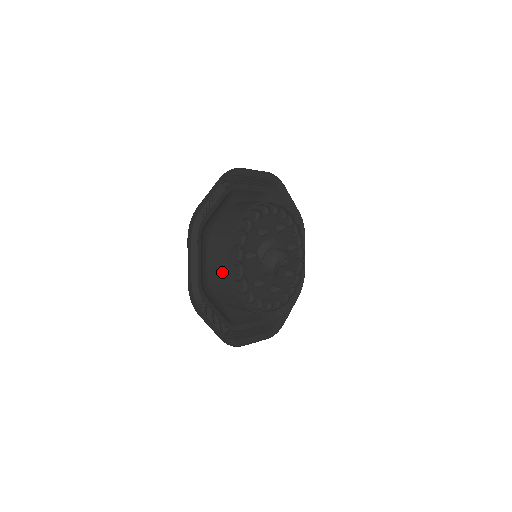
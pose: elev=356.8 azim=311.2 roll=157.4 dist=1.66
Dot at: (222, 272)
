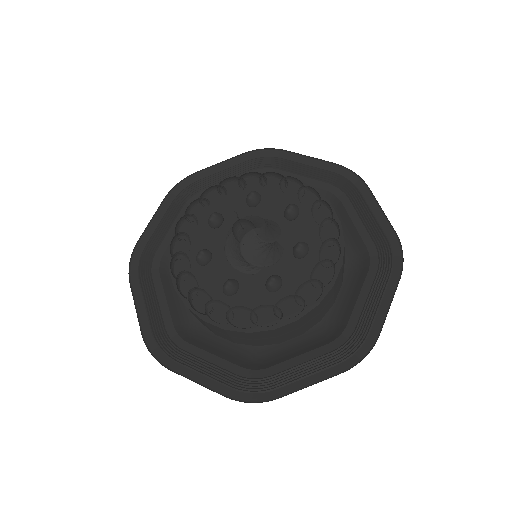
Dot at: occluded
